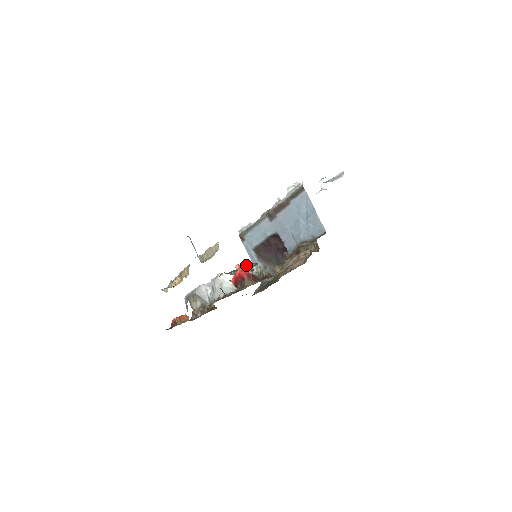
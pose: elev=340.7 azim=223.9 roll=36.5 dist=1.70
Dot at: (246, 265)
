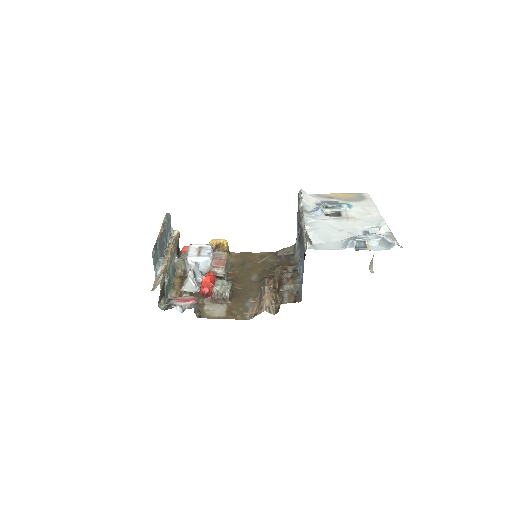
Dot at: (186, 300)
